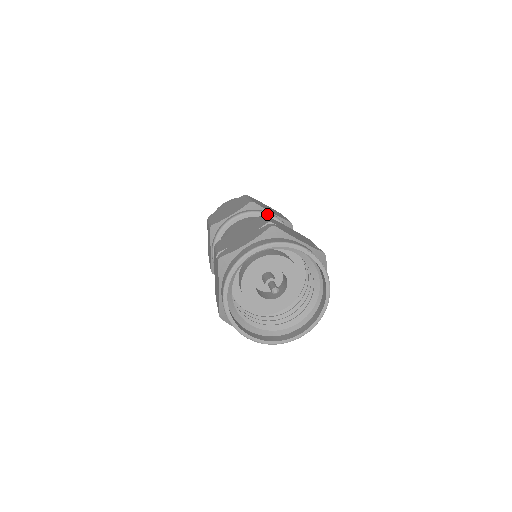
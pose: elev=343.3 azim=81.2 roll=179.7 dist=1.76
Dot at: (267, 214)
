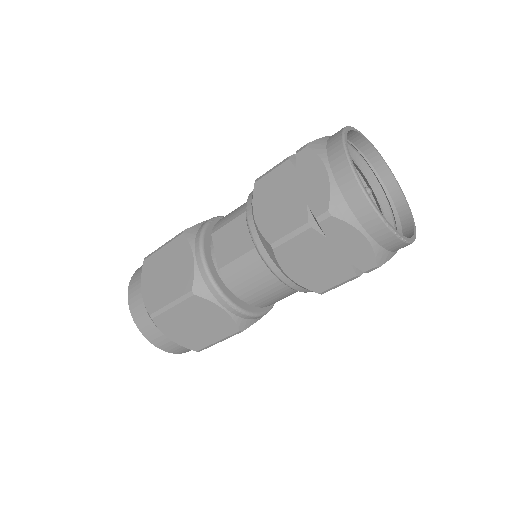
Dot at: occluded
